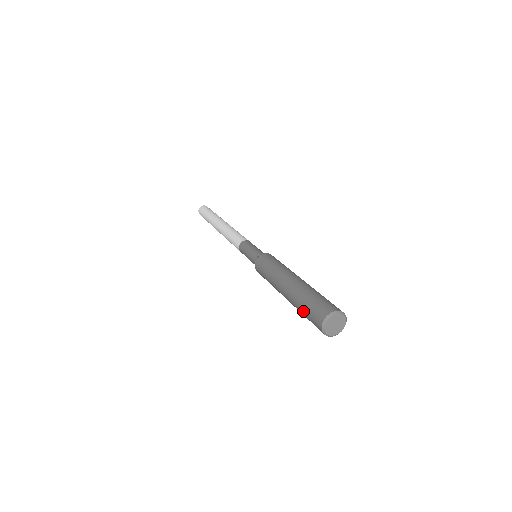
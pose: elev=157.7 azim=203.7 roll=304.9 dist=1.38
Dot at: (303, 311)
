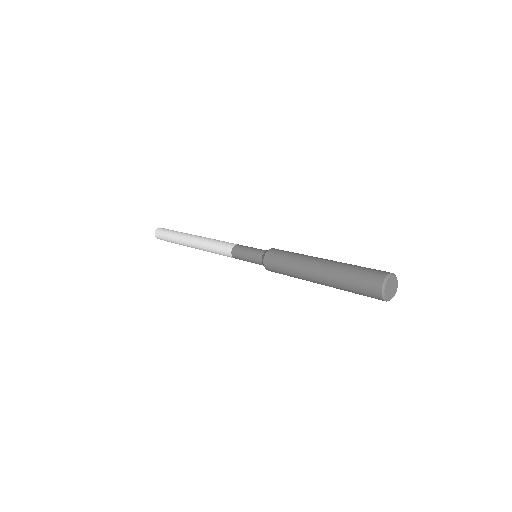
Dot at: (350, 281)
